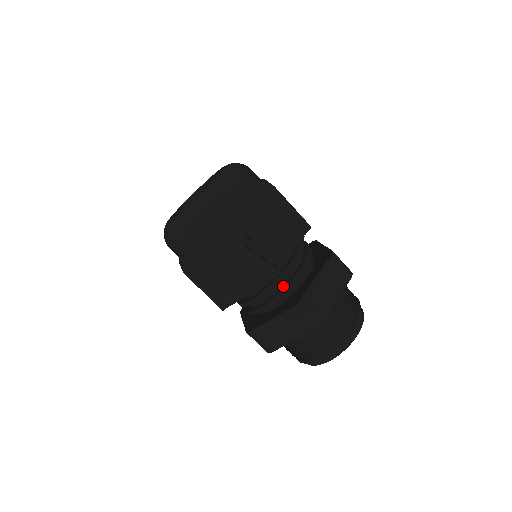
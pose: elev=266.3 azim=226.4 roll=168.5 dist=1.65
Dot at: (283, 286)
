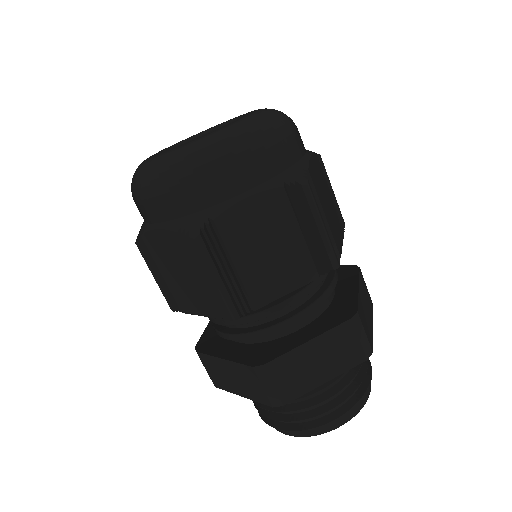
Dot at: (258, 326)
